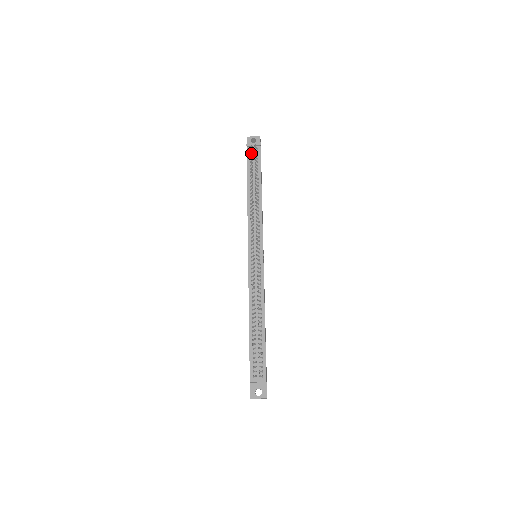
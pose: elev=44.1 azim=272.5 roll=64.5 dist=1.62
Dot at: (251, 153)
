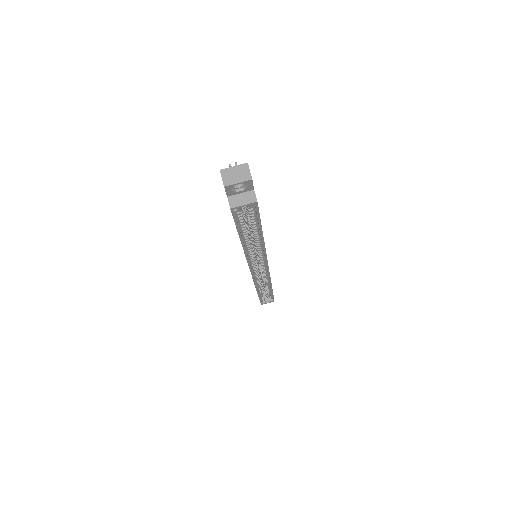
Dot at: occluded
